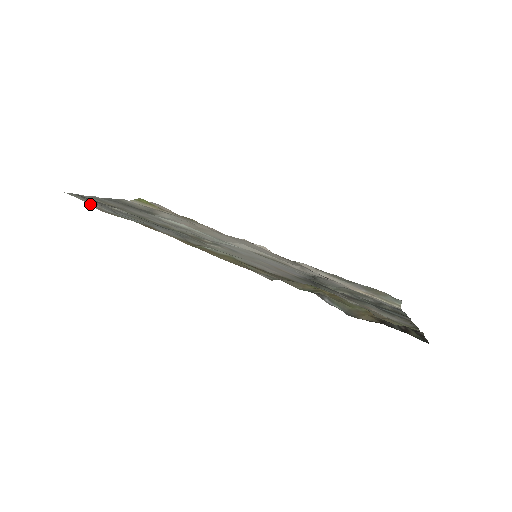
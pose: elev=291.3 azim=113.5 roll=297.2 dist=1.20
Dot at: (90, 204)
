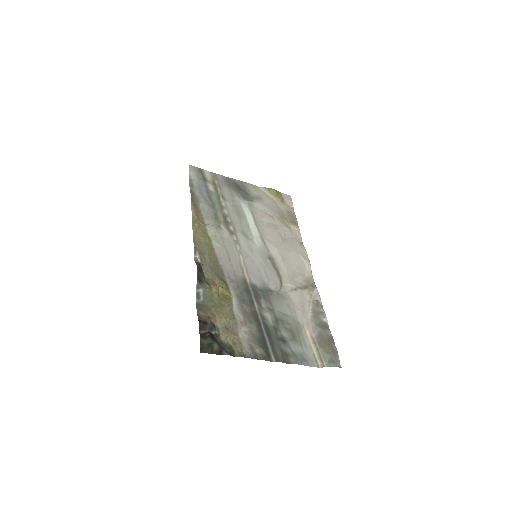
Dot at: (190, 176)
